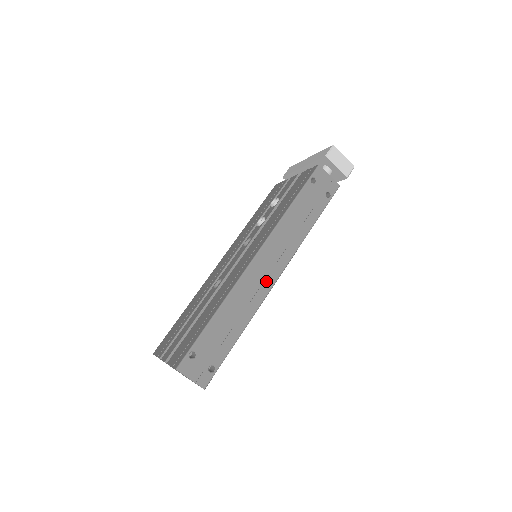
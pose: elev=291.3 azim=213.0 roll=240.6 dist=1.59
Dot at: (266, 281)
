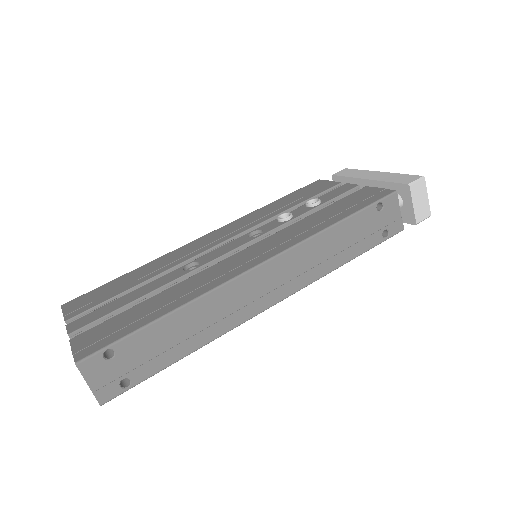
Dot at: (256, 302)
